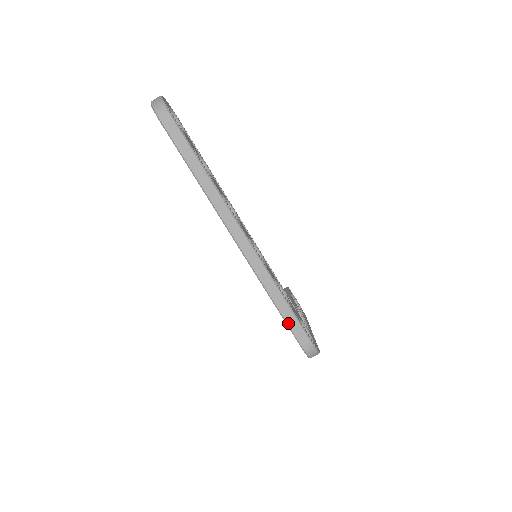
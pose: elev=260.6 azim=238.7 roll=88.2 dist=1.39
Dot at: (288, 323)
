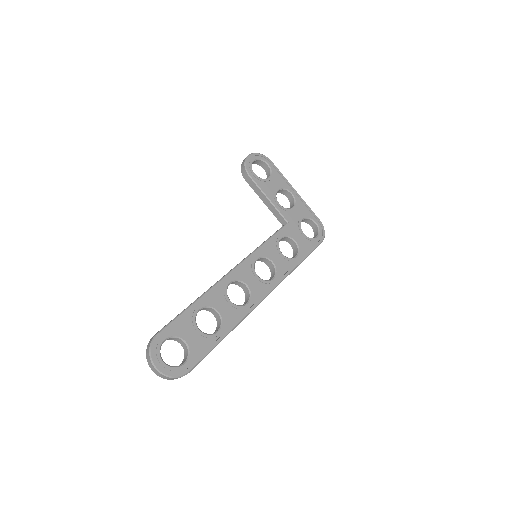
Dot at: occluded
